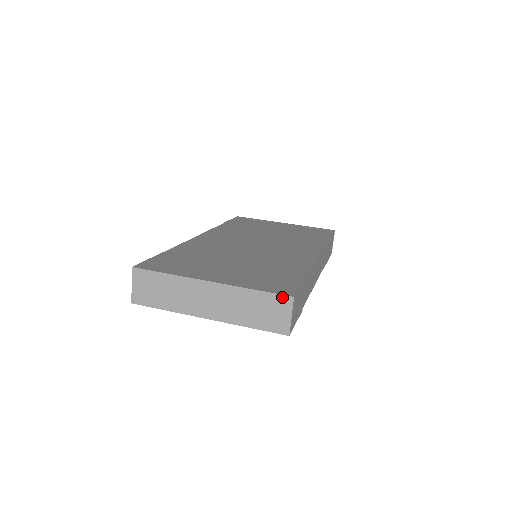
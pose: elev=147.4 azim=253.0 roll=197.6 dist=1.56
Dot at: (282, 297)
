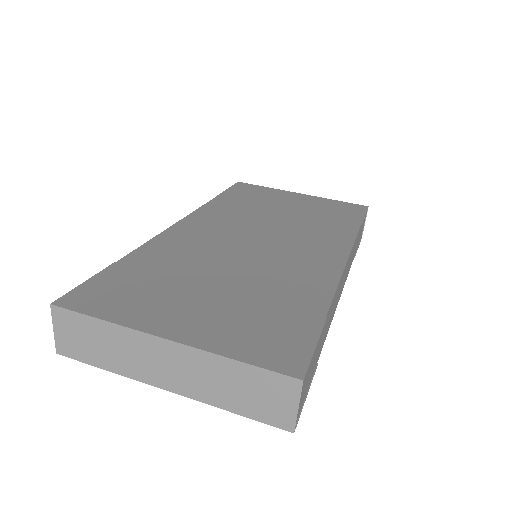
Dot at: (283, 378)
